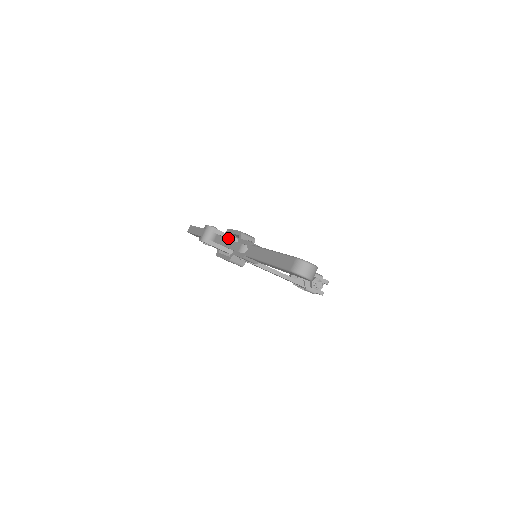
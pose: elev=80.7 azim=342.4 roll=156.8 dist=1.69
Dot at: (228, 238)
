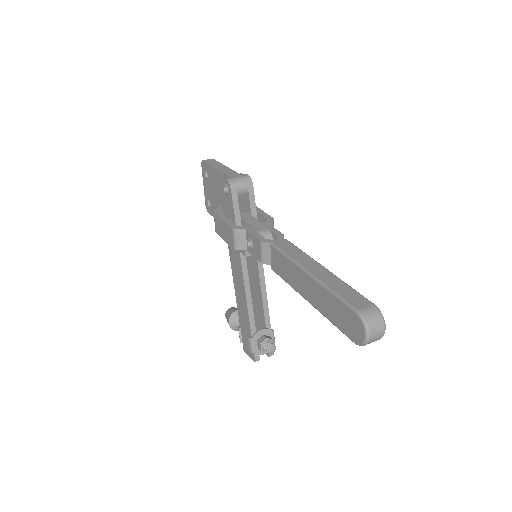
Dot at: (252, 209)
